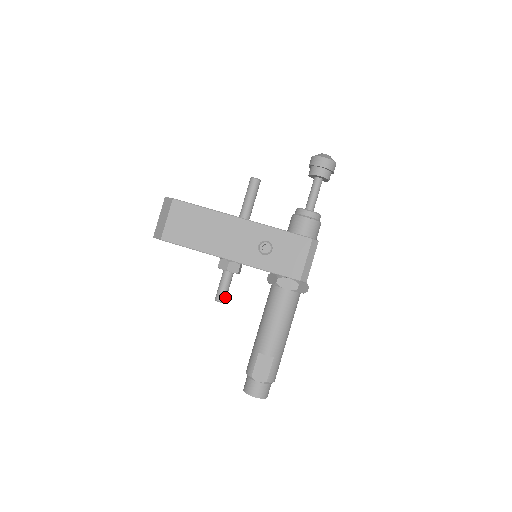
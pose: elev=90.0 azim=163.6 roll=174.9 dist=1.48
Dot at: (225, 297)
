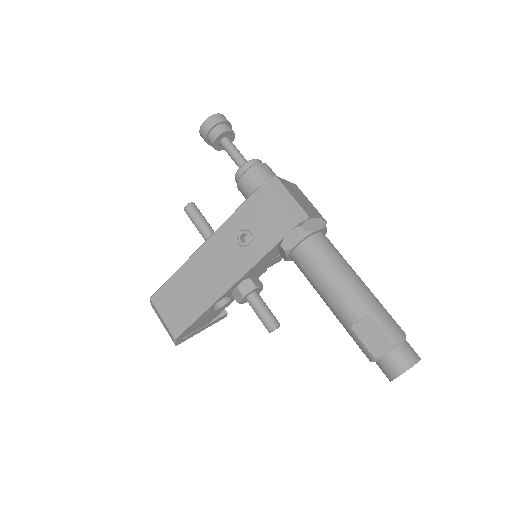
Dot at: (273, 319)
